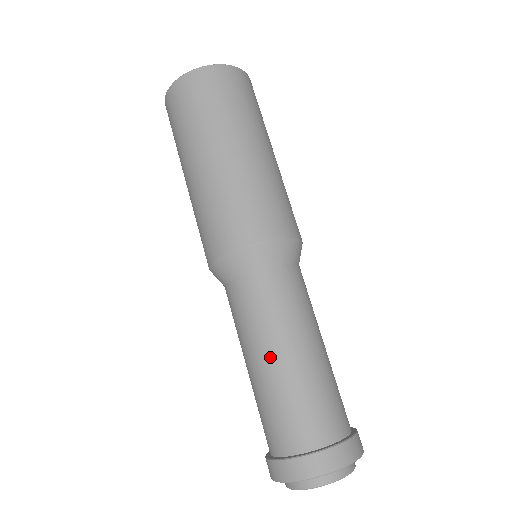
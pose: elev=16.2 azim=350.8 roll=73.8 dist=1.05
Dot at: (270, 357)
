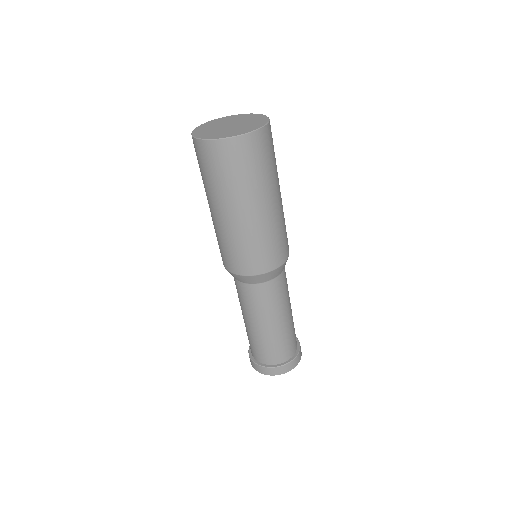
Dot at: (275, 324)
